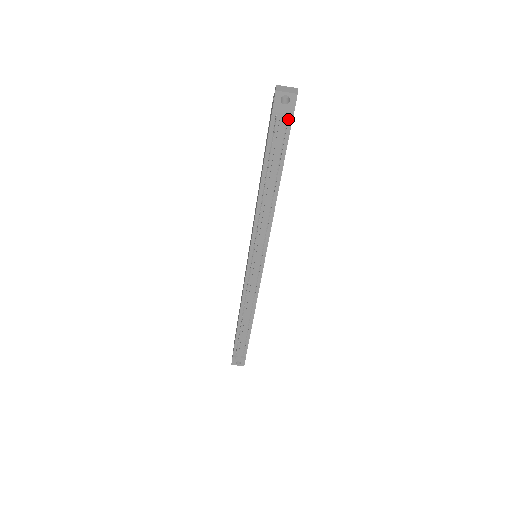
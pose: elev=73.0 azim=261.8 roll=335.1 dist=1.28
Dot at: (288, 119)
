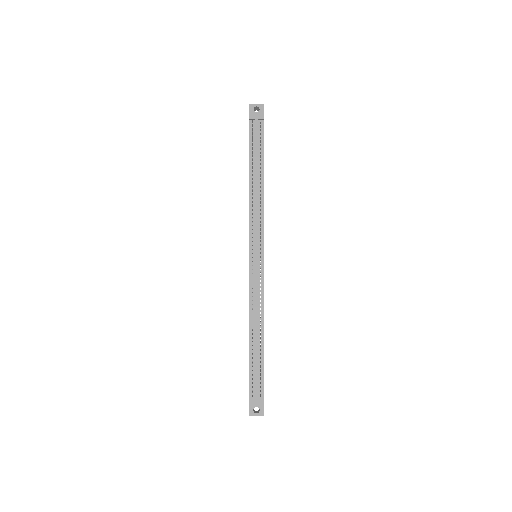
Dot at: (261, 123)
